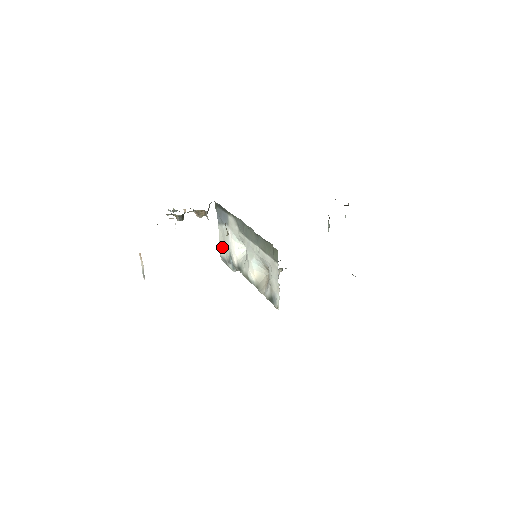
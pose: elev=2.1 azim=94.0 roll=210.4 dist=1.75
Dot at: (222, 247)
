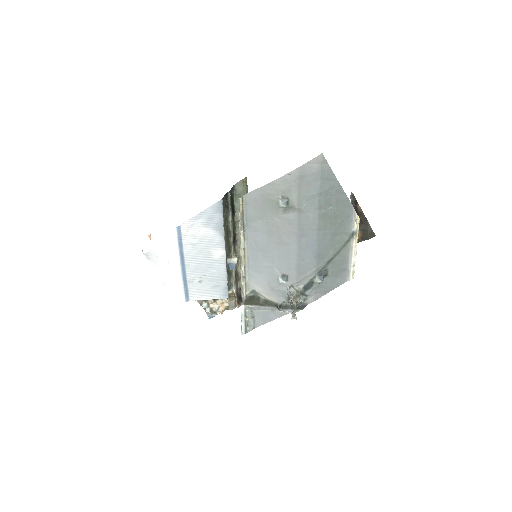
Dot at: occluded
